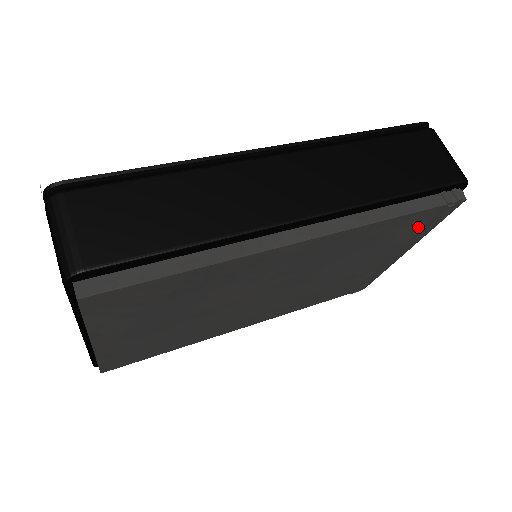
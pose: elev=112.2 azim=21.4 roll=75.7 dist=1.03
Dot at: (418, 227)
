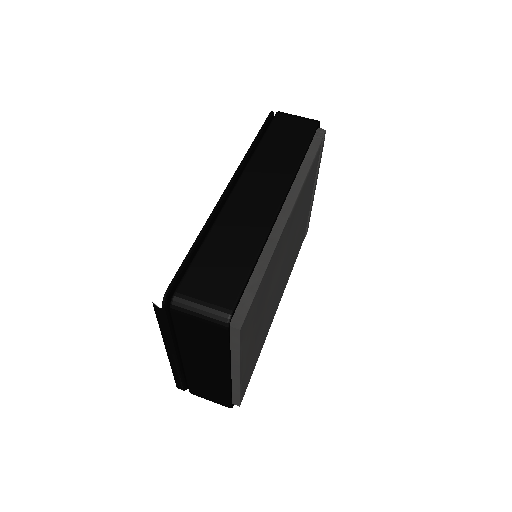
Dot at: (317, 164)
